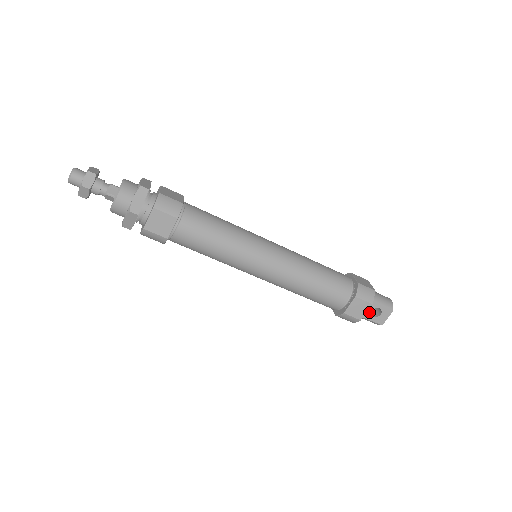
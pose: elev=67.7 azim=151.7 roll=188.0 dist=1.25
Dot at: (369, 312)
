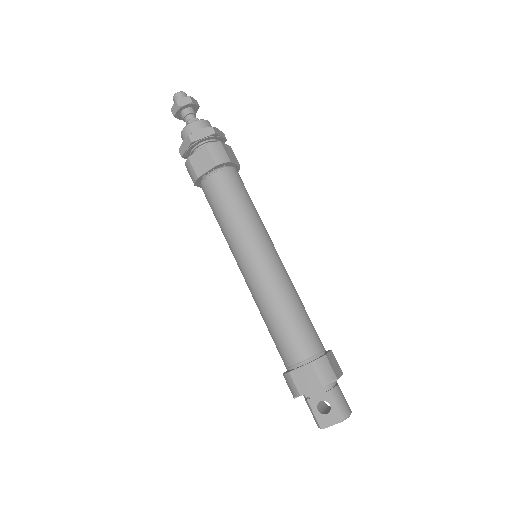
Dot at: (317, 400)
